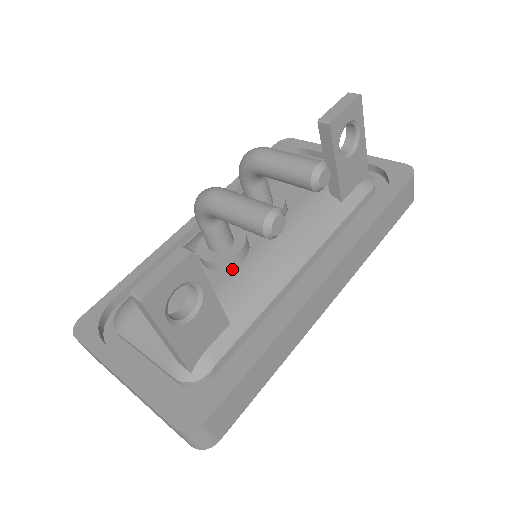
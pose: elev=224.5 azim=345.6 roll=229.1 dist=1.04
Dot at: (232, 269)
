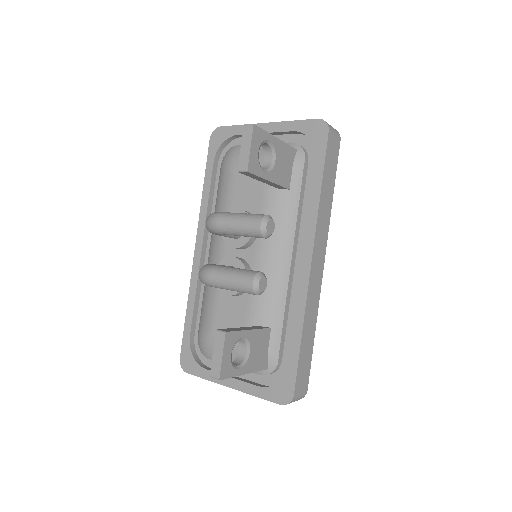
Dot at: occluded
